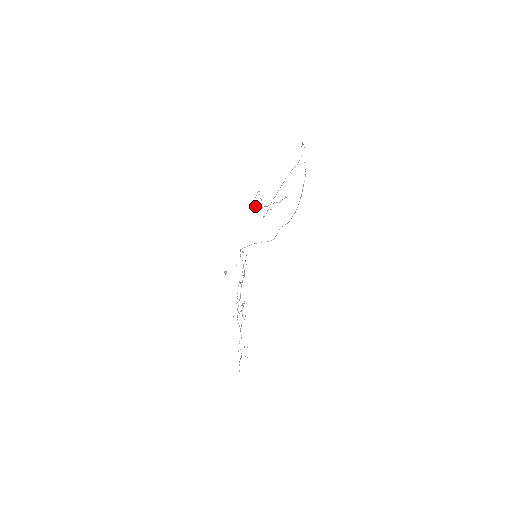
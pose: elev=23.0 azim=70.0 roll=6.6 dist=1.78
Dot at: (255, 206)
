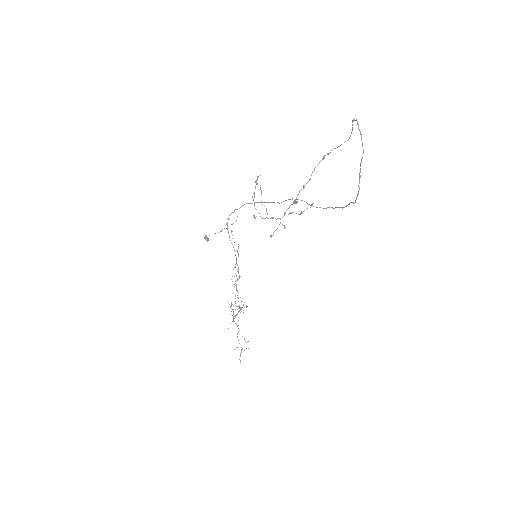
Dot at: (255, 217)
